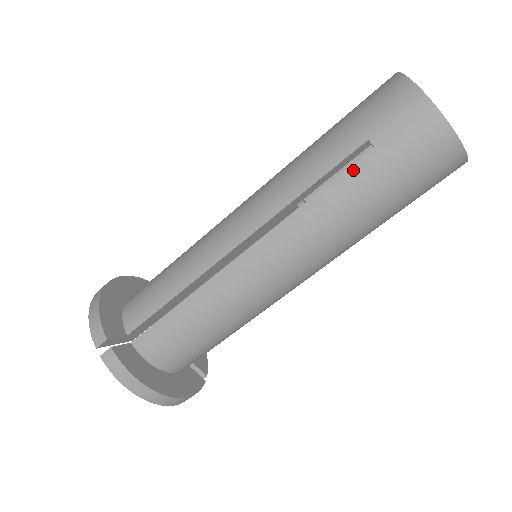
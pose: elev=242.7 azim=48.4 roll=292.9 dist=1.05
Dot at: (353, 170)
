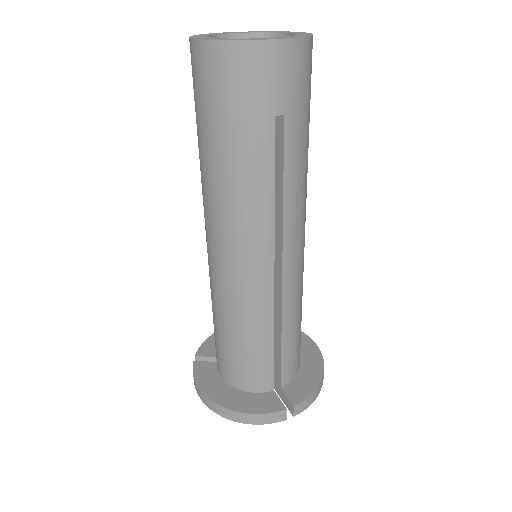
Dot at: (197, 134)
